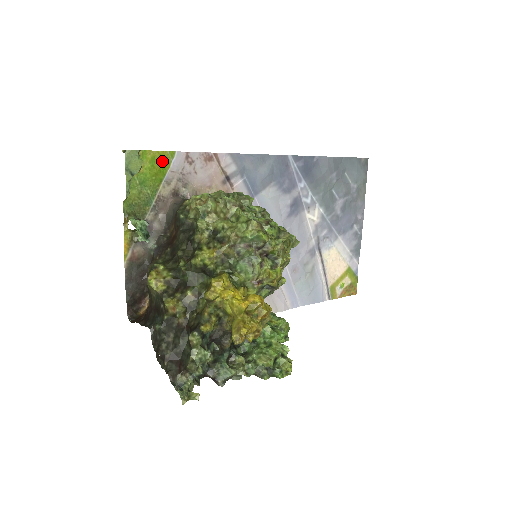
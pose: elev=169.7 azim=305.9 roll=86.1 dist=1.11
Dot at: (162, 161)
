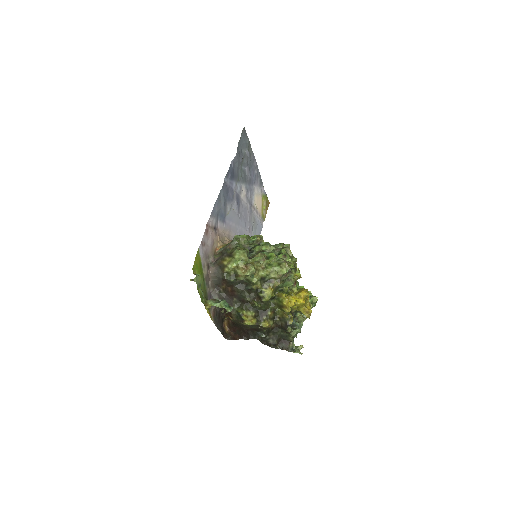
Dot at: (198, 261)
